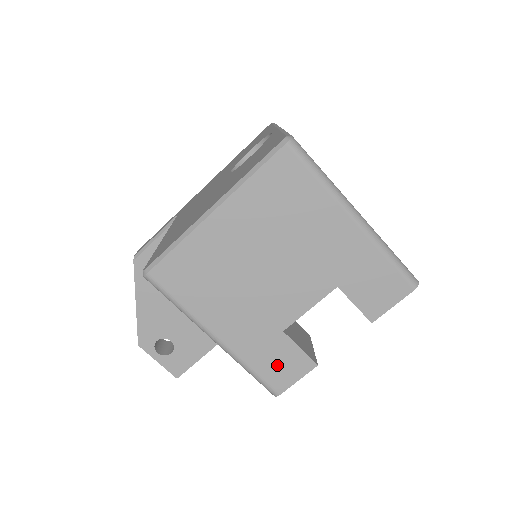
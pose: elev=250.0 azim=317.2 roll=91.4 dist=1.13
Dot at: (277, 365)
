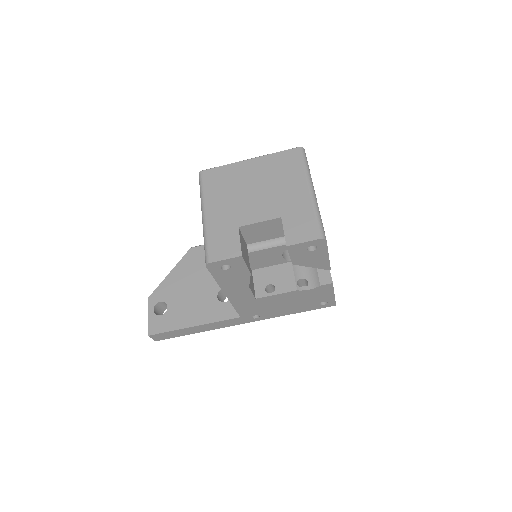
Dot at: (222, 244)
